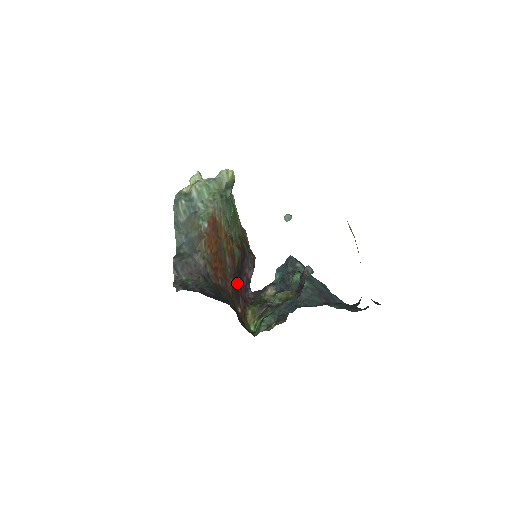
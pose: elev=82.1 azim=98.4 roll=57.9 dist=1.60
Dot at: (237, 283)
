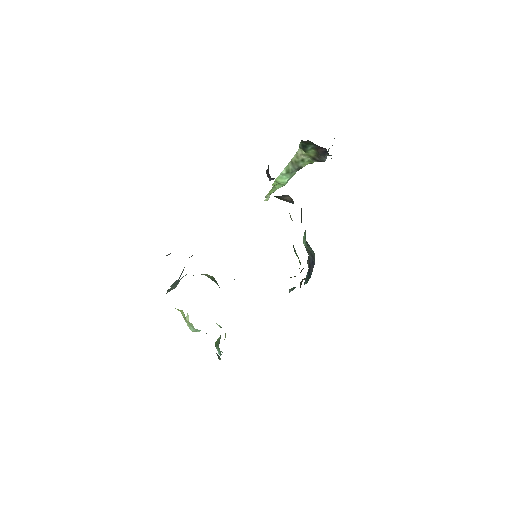
Dot at: occluded
